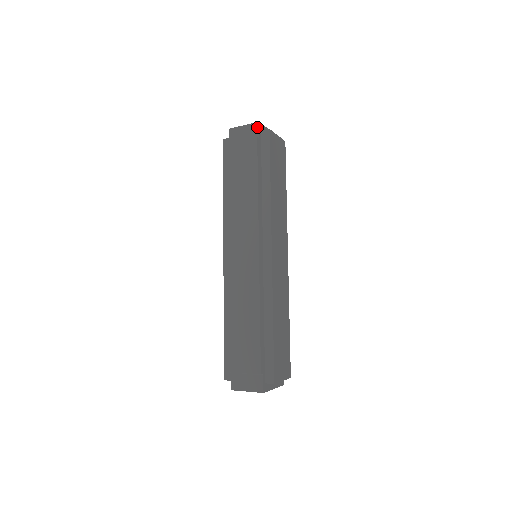
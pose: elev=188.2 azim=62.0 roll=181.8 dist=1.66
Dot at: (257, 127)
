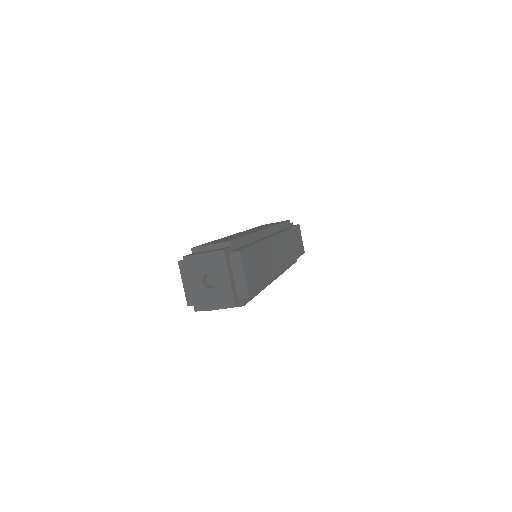
Dot at: occluded
